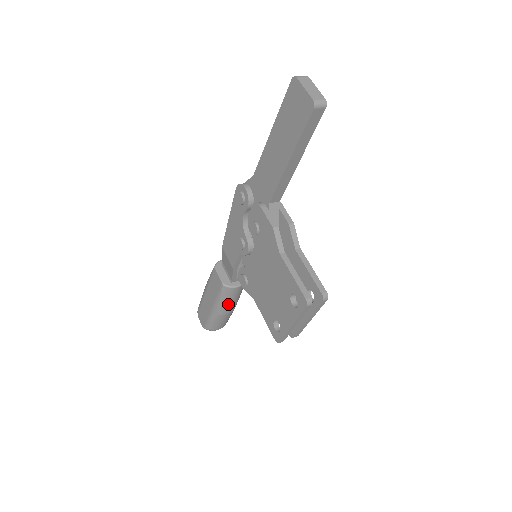
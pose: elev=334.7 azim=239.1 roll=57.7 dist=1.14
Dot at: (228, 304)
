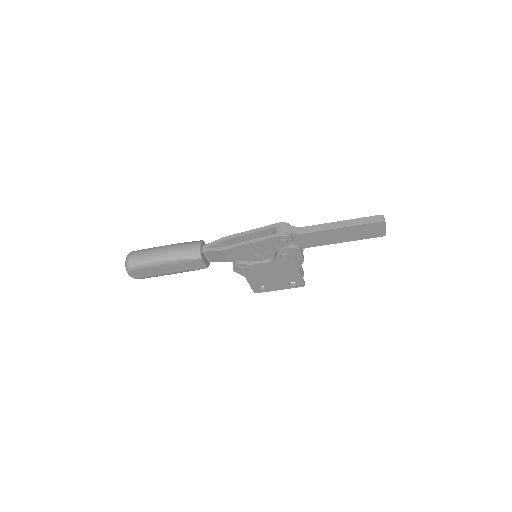
Dot at: occluded
